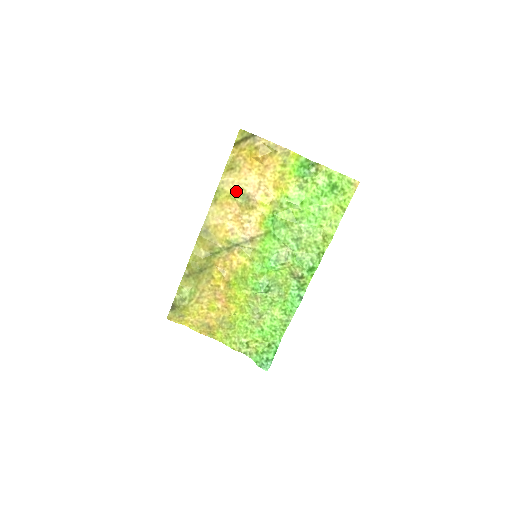
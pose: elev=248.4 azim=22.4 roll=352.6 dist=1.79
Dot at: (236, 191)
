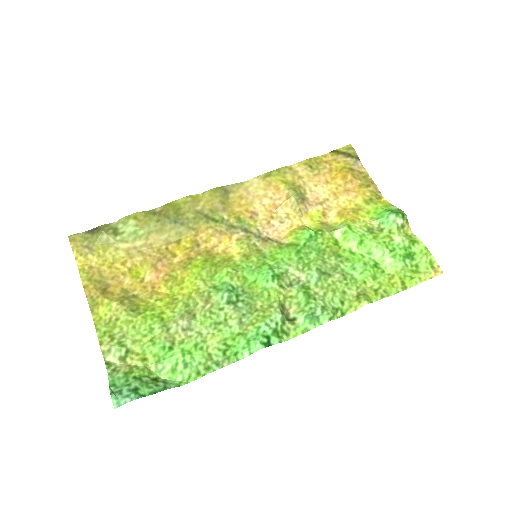
Dot at: (296, 185)
